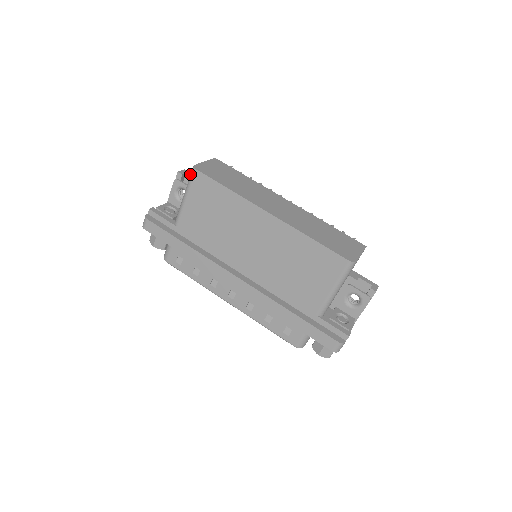
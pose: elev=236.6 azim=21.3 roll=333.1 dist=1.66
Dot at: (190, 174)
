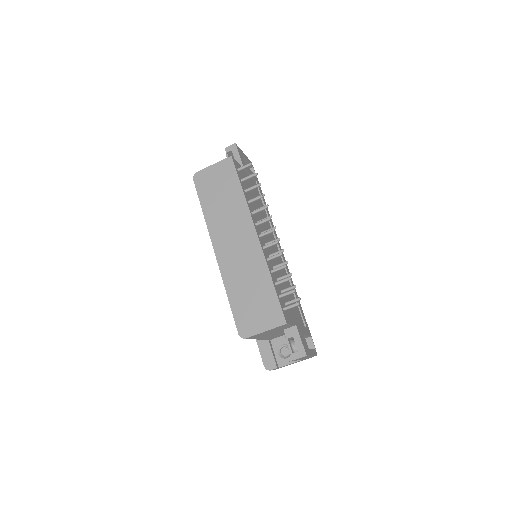
Dot at: (235, 152)
